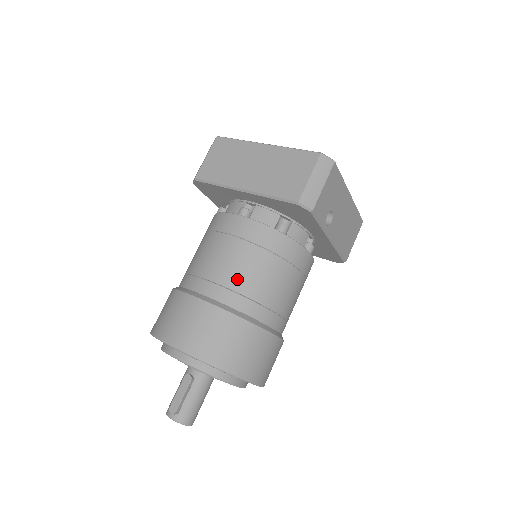
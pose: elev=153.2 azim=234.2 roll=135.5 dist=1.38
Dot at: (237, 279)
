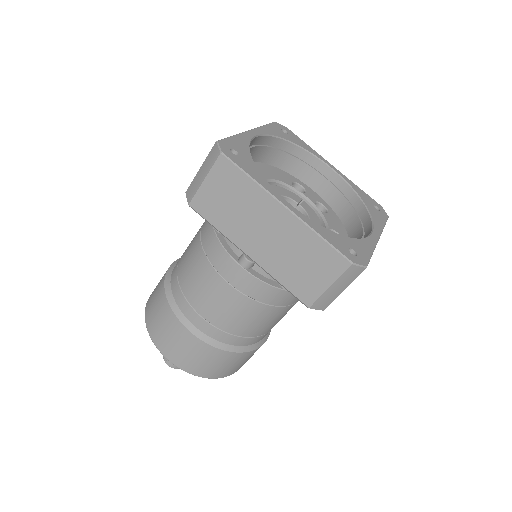
Dot at: (232, 325)
